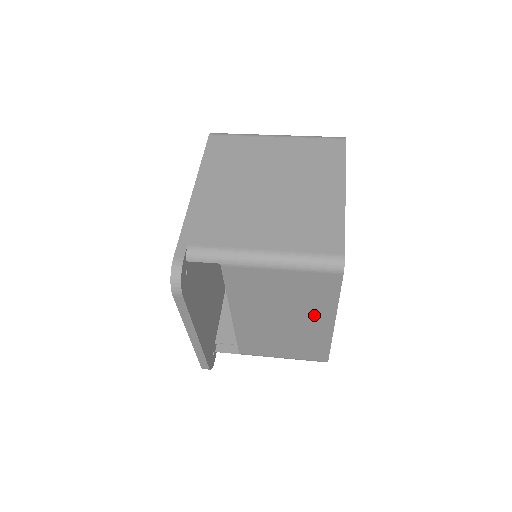
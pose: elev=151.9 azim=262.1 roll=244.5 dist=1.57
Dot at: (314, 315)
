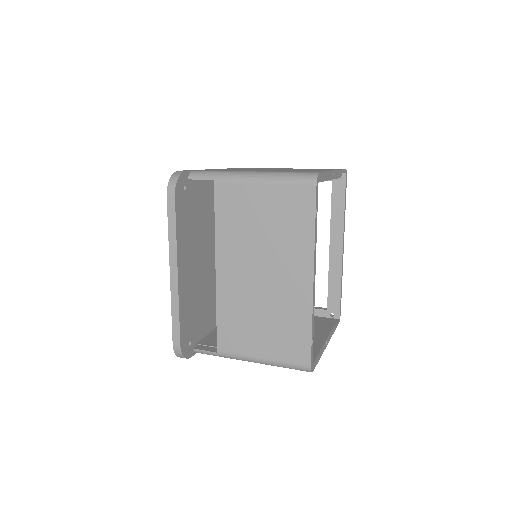
Dot at: (293, 261)
